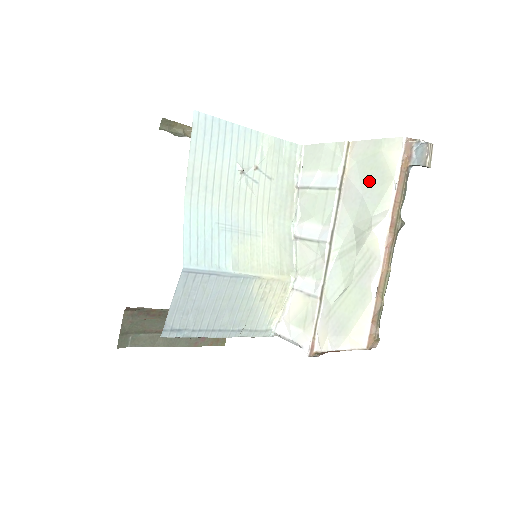
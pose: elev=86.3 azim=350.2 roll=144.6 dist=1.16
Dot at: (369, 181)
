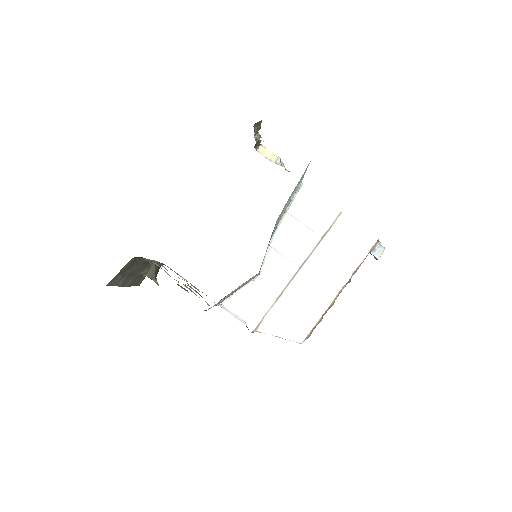
Dot at: (346, 248)
